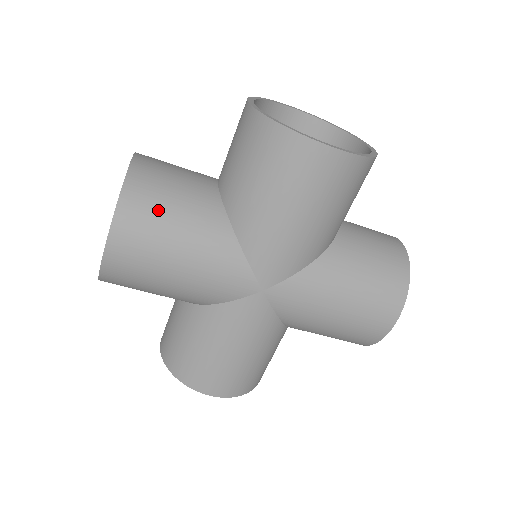
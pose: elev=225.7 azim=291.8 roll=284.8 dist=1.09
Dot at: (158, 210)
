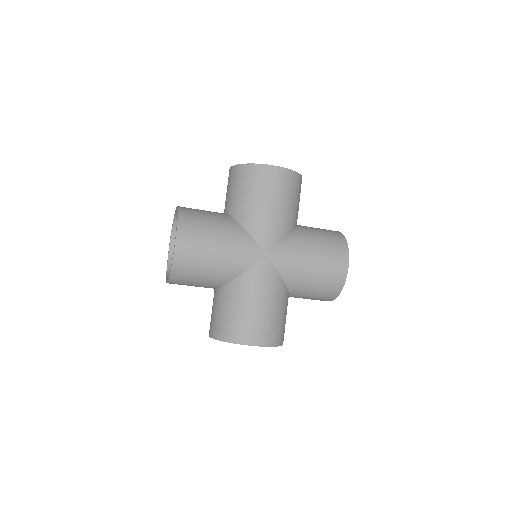
Dot at: (199, 220)
